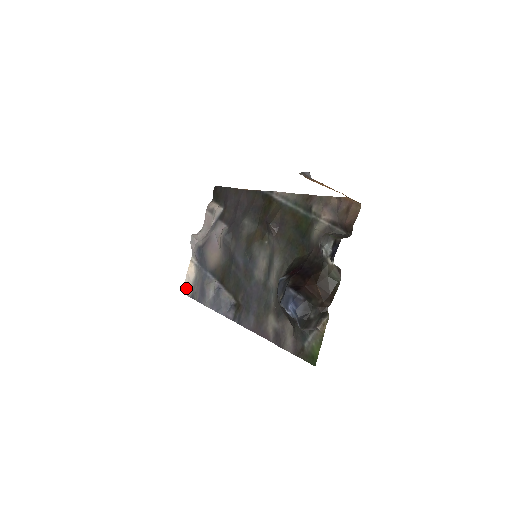
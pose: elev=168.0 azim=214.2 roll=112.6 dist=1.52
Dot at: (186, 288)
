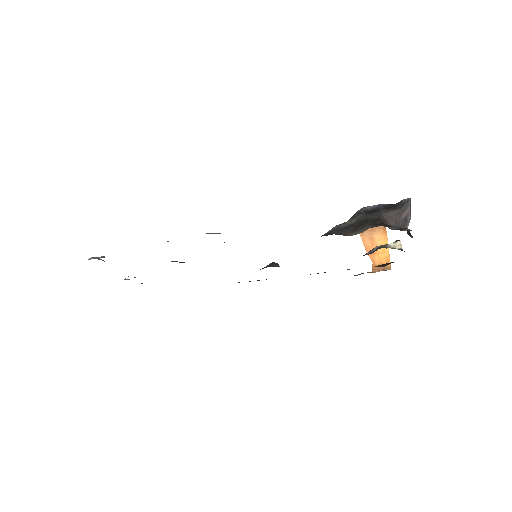
Dot at: occluded
